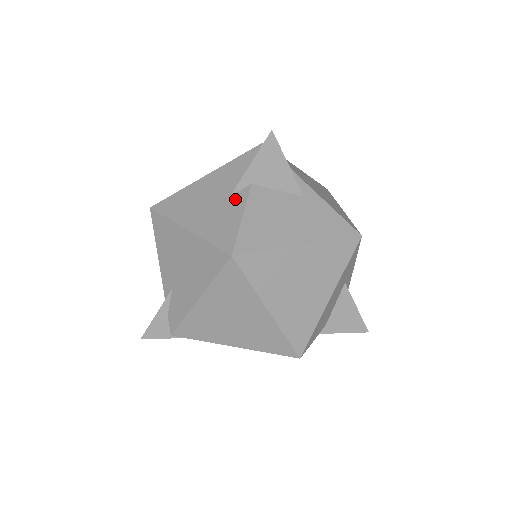
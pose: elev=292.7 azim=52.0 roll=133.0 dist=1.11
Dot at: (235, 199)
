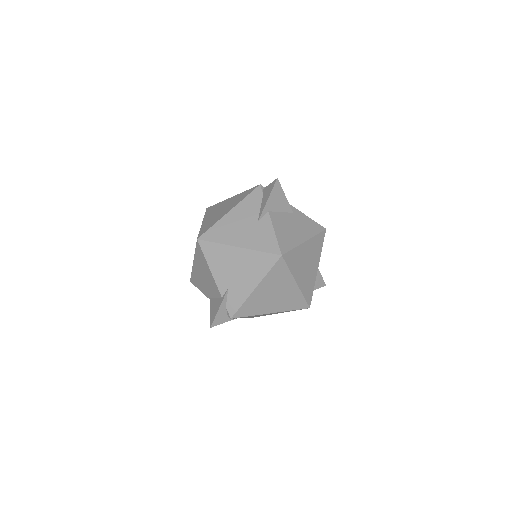
Dot at: (263, 222)
